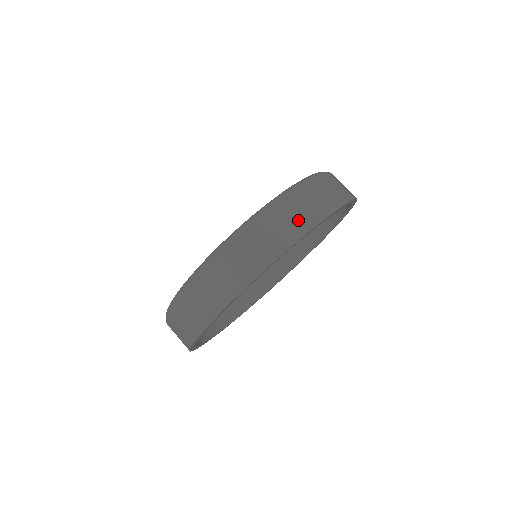
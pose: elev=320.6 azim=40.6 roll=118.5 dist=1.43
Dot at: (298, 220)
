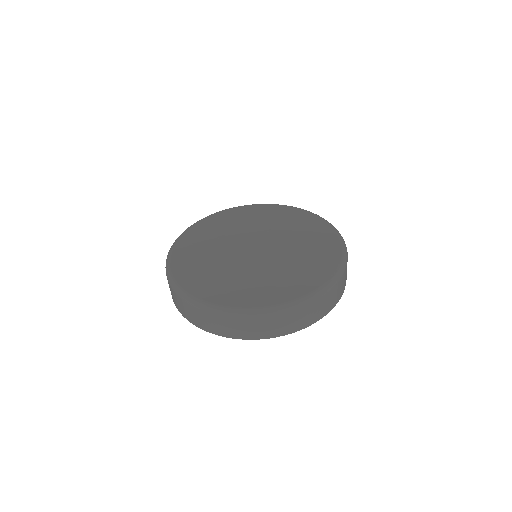
Dot at: (246, 332)
